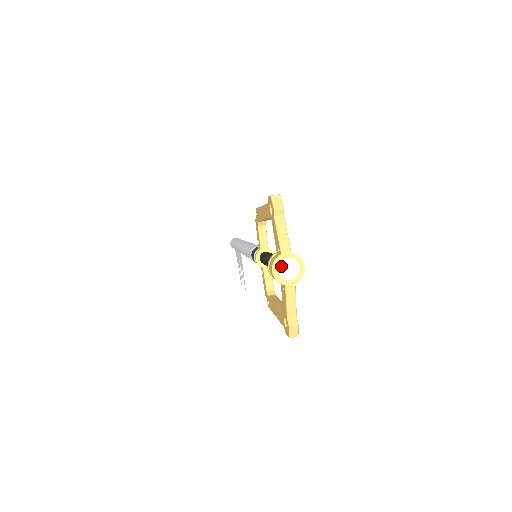
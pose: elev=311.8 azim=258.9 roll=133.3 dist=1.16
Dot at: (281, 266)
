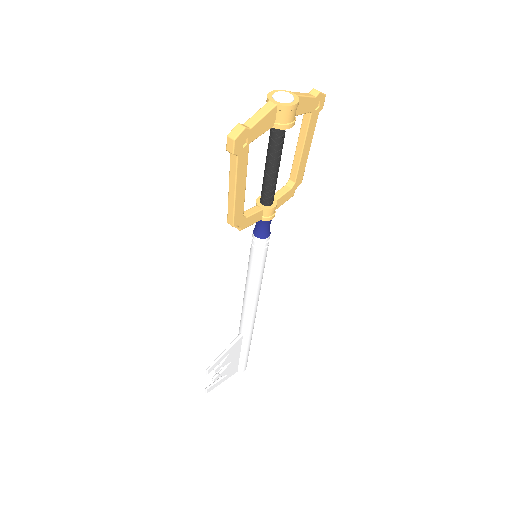
Dot at: (281, 92)
